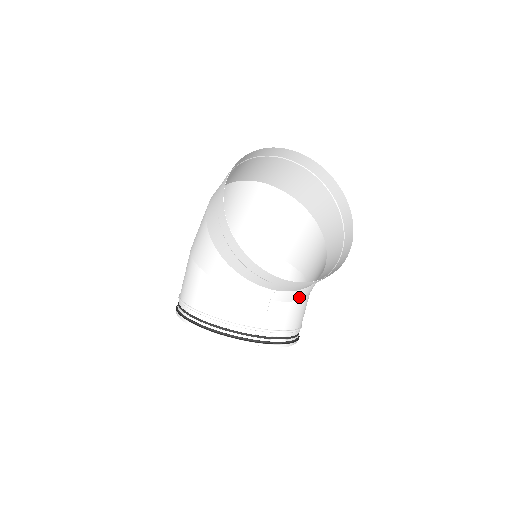
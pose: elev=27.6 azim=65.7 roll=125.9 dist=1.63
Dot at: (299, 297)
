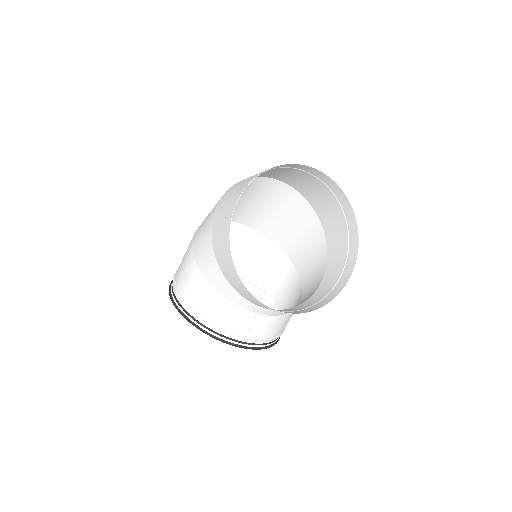
Dot at: occluded
